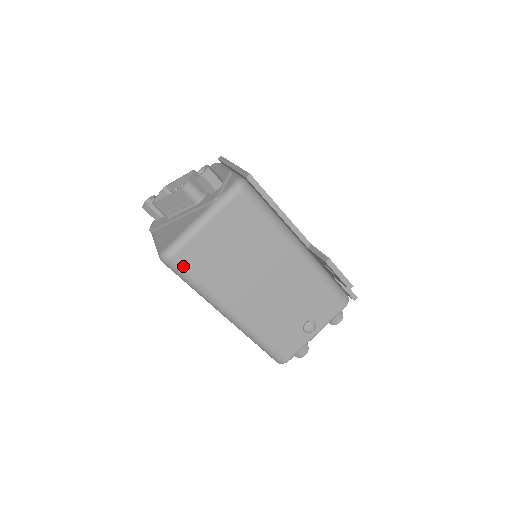
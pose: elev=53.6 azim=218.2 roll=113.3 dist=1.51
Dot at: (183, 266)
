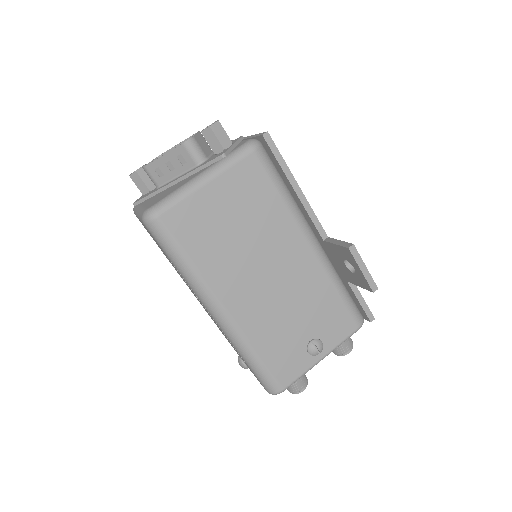
Dot at: (170, 231)
